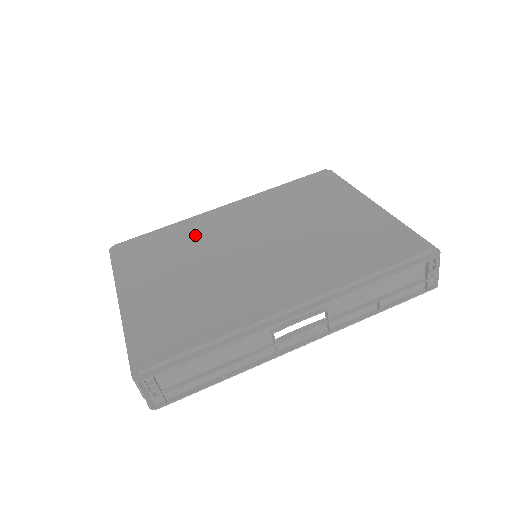
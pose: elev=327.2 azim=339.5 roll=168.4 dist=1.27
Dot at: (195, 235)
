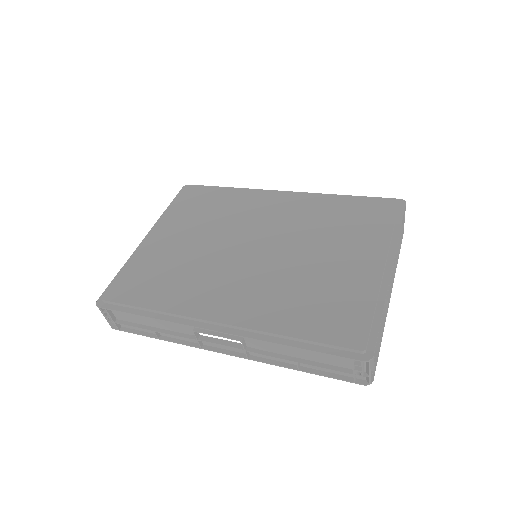
Dot at: (234, 209)
